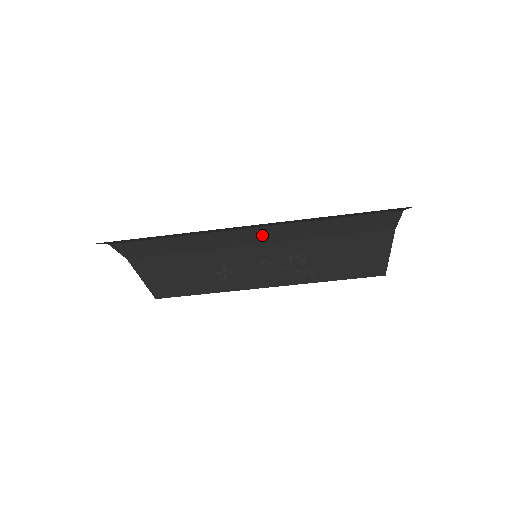
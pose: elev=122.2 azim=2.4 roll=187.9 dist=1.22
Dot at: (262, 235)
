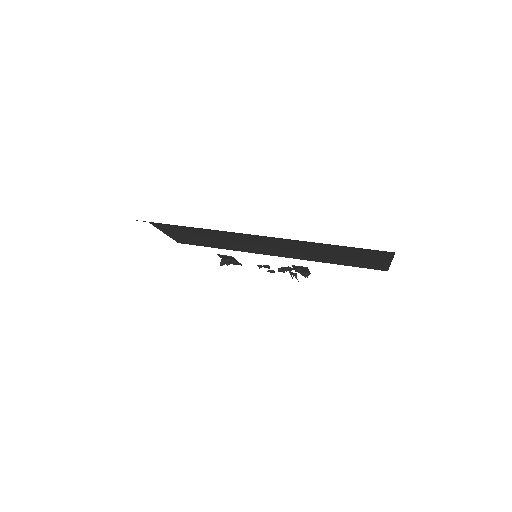
Dot at: occluded
